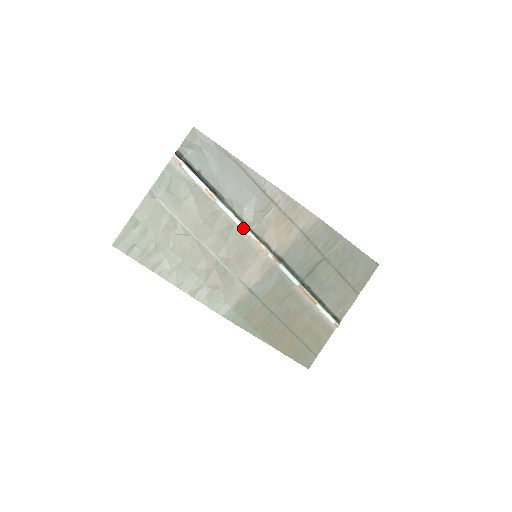
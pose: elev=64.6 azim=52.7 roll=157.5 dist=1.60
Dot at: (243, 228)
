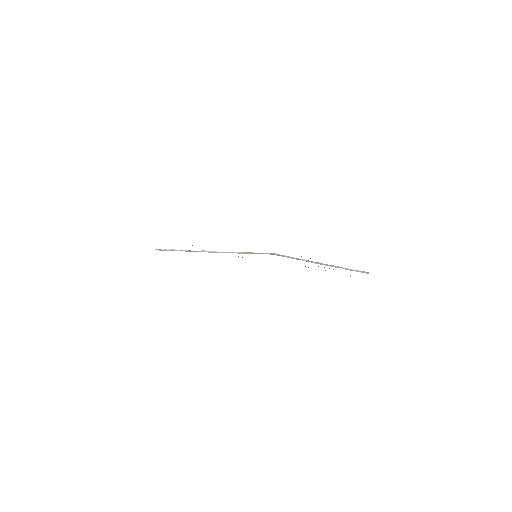
Dot at: (233, 252)
